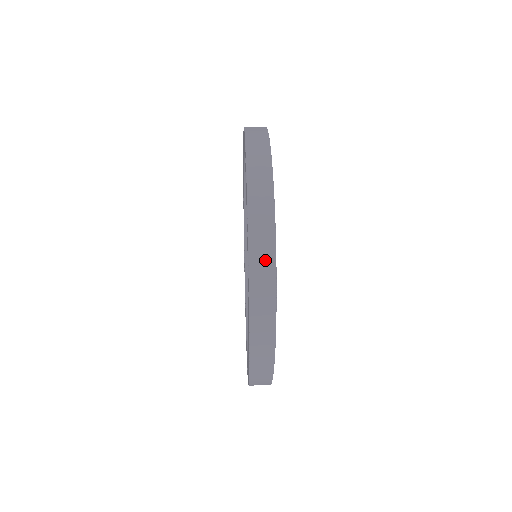
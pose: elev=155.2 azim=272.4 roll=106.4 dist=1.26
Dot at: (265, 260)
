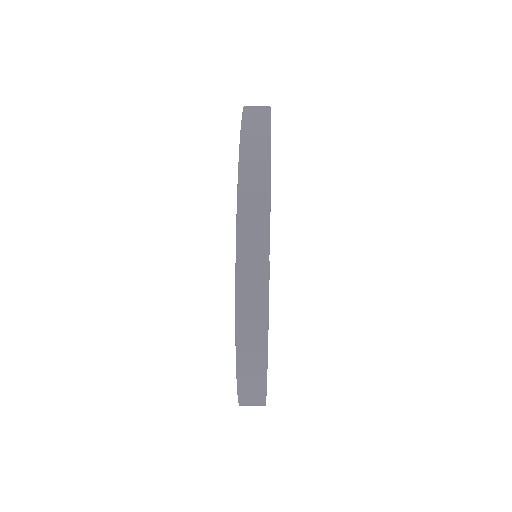
Dot at: occluded
